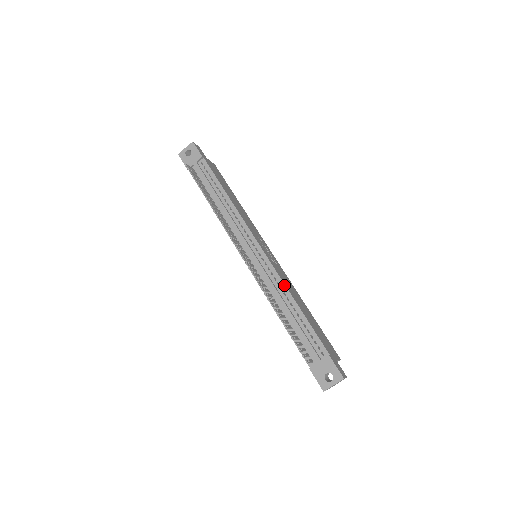
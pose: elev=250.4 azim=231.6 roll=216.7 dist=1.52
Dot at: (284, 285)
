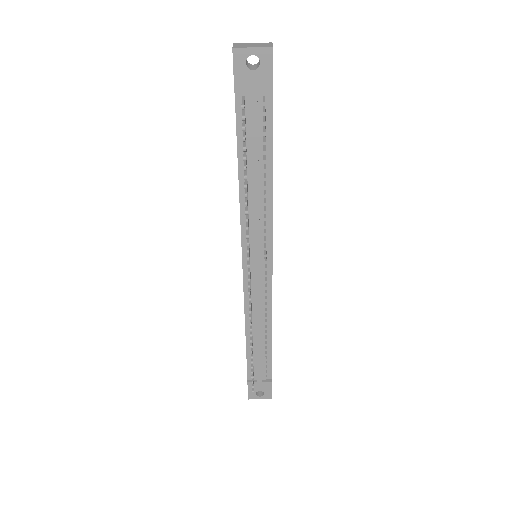
Dot at: (271, 314)
